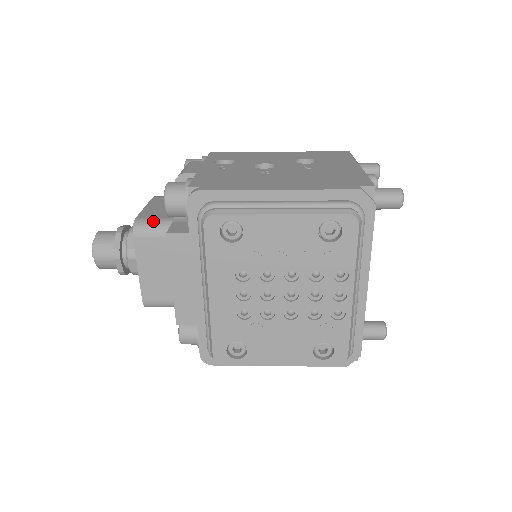
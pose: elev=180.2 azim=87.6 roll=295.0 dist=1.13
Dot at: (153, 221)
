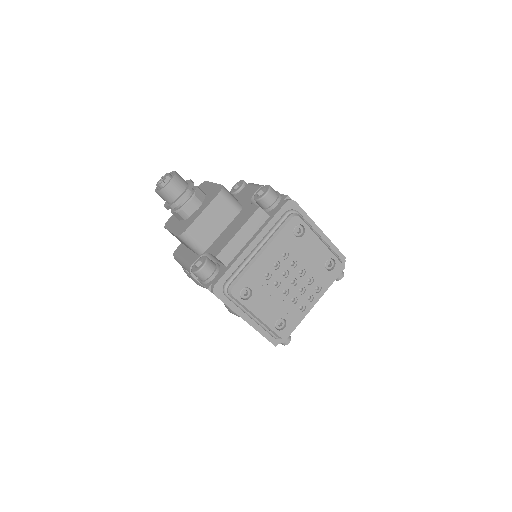
Dot at: (231, 194)
